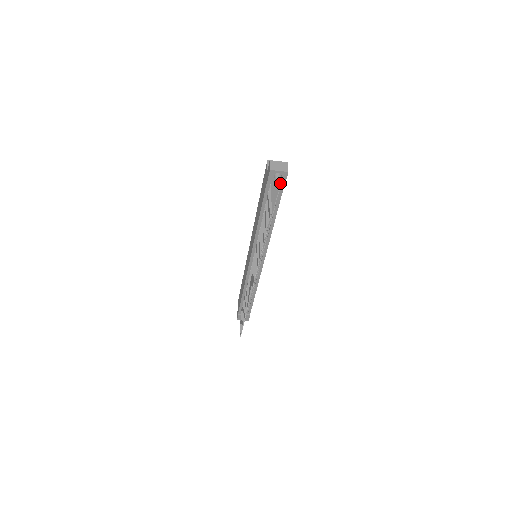
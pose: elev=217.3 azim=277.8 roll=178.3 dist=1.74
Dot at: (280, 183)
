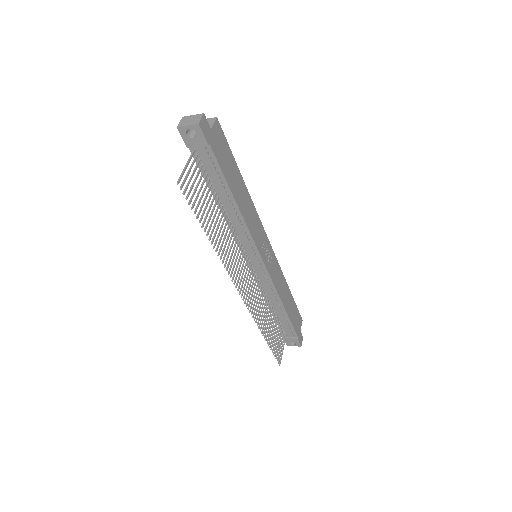
Dot at: (201, 143)
